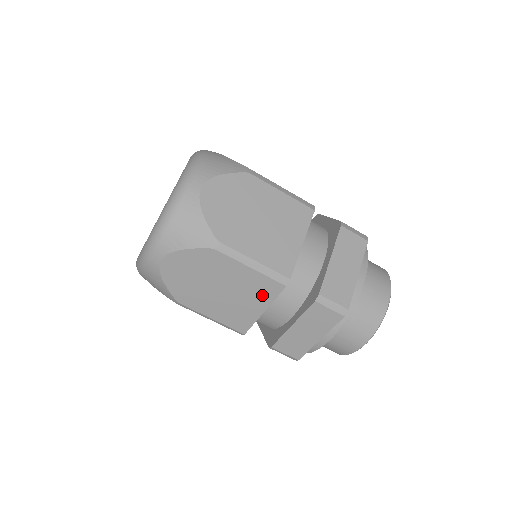
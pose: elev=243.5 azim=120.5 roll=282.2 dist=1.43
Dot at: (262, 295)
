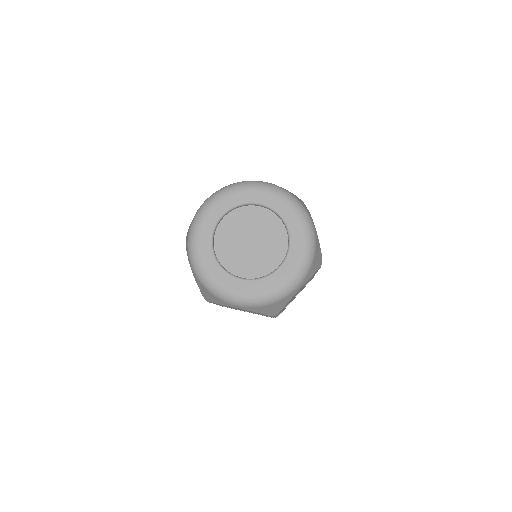
Dot at: occluded
